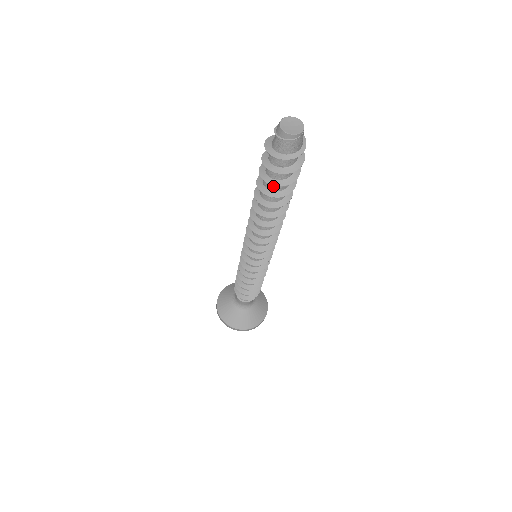
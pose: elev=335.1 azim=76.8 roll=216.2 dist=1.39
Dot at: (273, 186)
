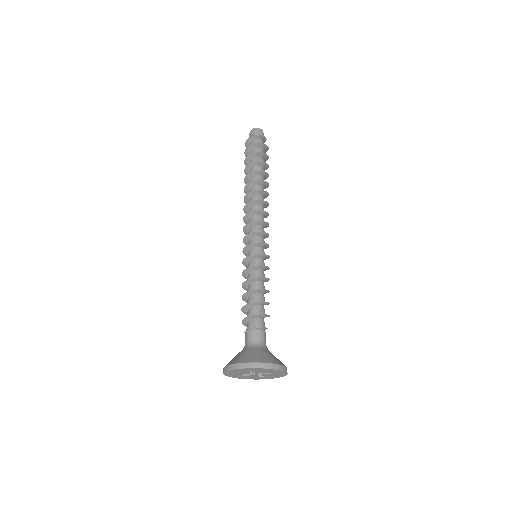
Dot at: occluded
